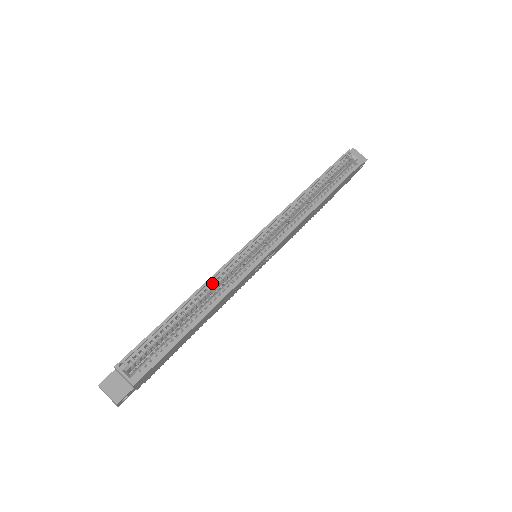
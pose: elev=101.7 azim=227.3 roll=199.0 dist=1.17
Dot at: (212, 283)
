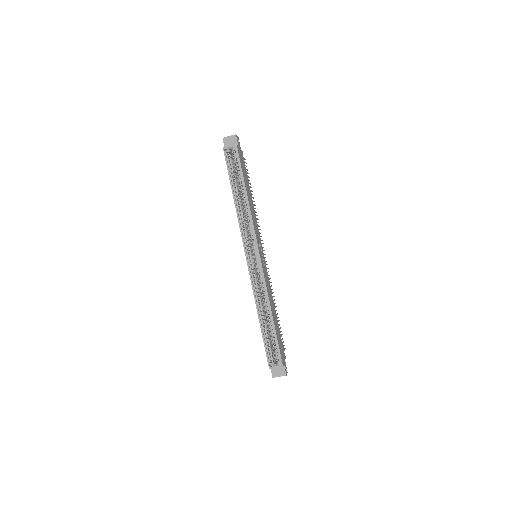
Dot at: (257, 298)
